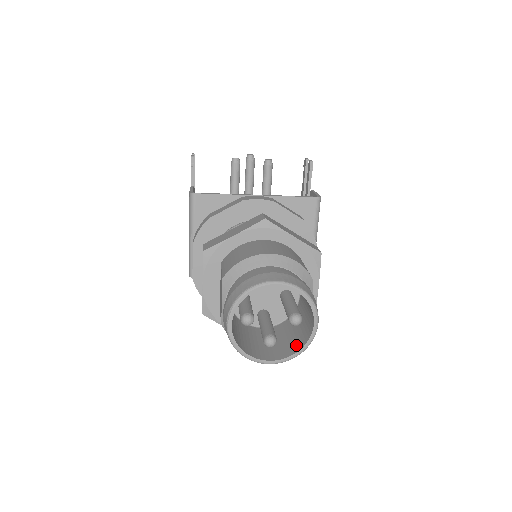
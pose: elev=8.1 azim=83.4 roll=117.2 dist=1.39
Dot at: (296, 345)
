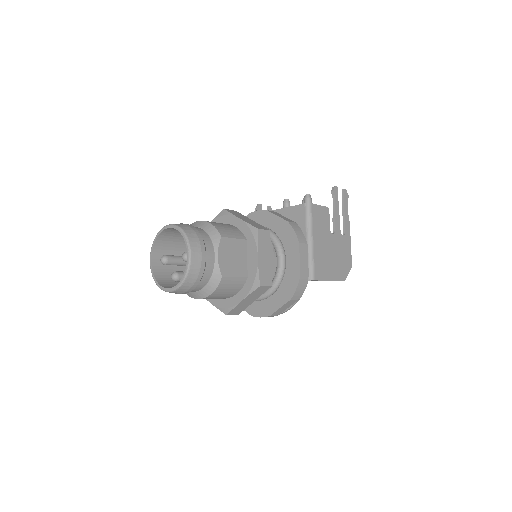
Dot at: occluded
